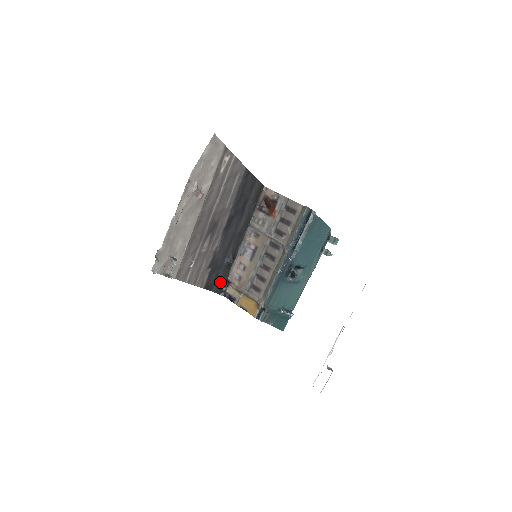
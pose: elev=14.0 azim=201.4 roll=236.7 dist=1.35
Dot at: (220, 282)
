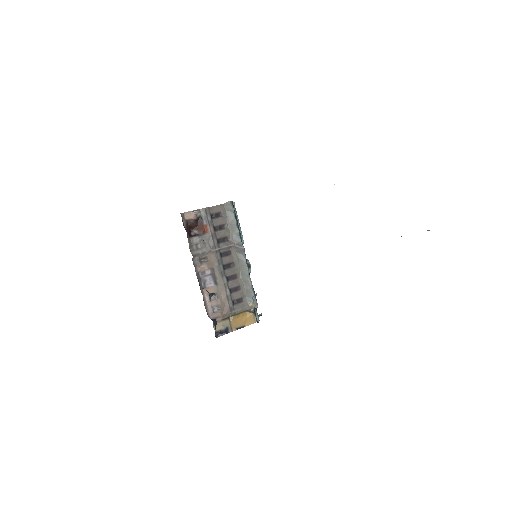
Dot at: occluded
